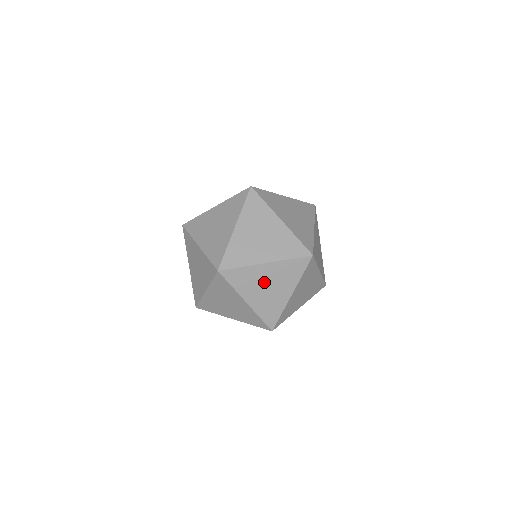
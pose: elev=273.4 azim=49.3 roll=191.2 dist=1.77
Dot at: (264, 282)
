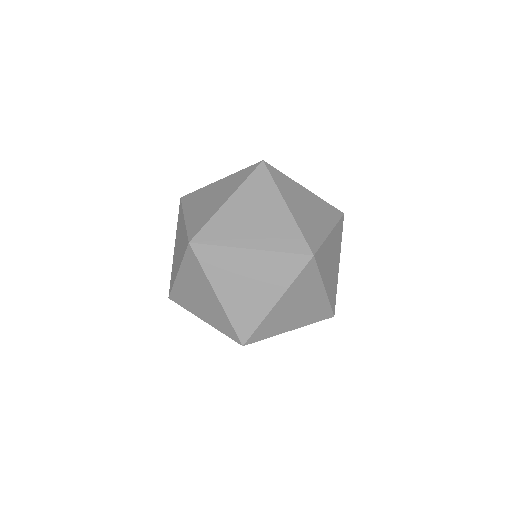
Dot at: (244, 275)
